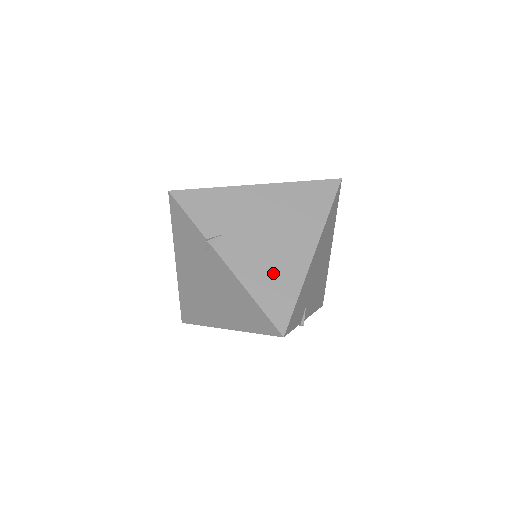
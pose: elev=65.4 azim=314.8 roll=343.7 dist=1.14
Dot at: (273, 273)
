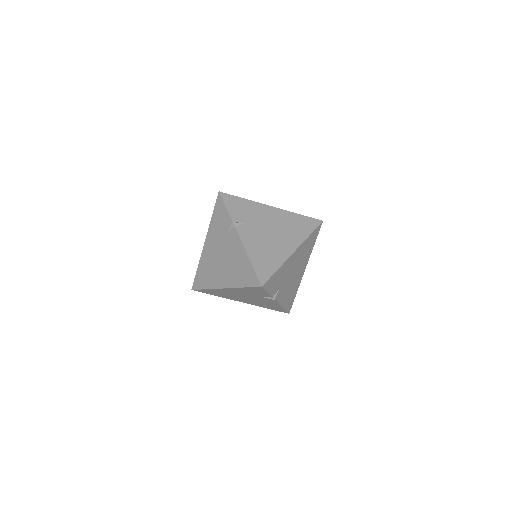
Dot at: (266, 252)
